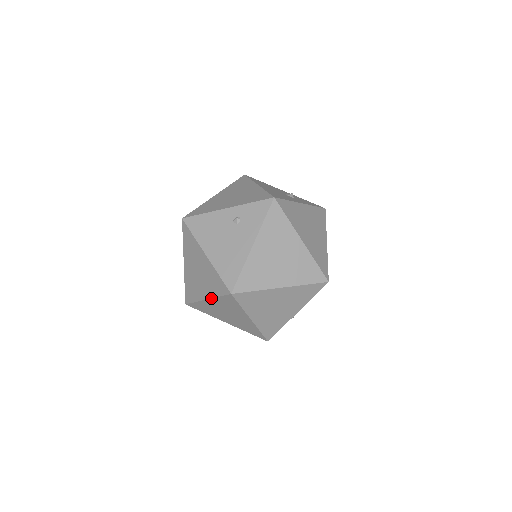
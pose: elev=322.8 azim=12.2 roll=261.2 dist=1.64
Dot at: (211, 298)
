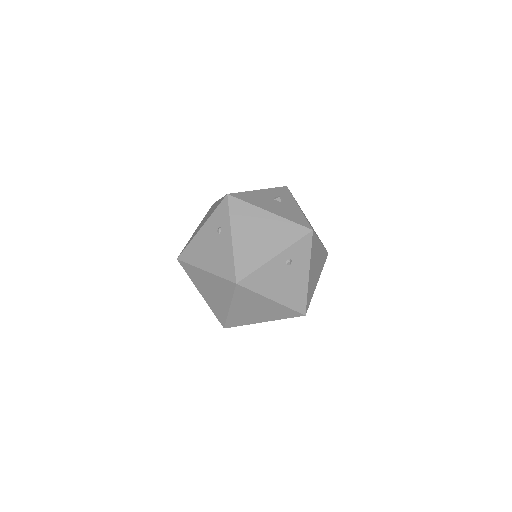
Dot at: occluded
